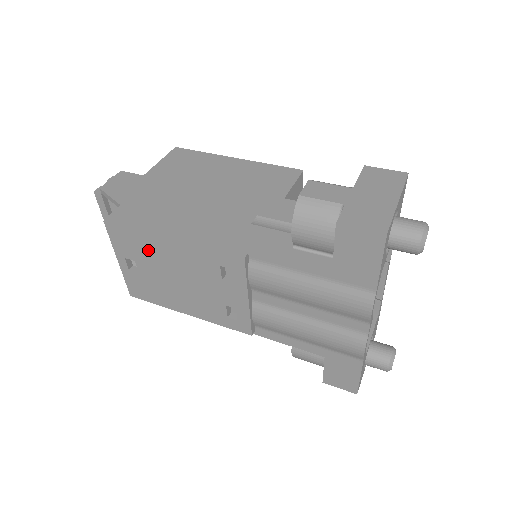
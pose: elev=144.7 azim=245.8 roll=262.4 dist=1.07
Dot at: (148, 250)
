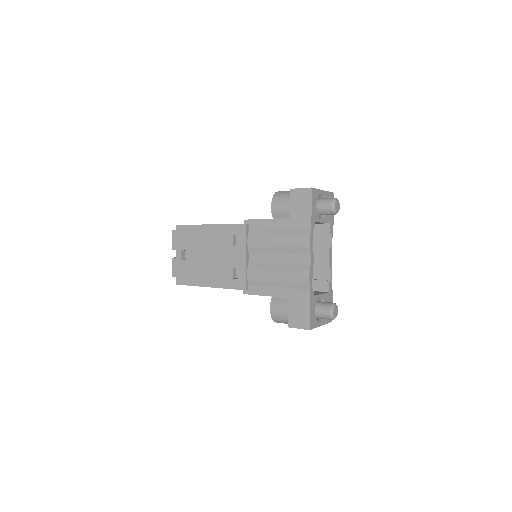
Dot at: (196, 238)
